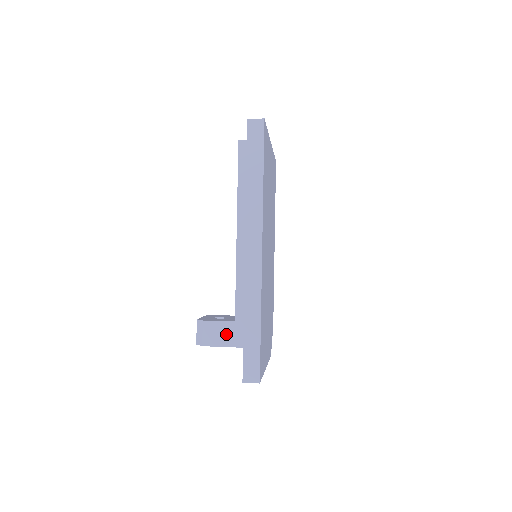
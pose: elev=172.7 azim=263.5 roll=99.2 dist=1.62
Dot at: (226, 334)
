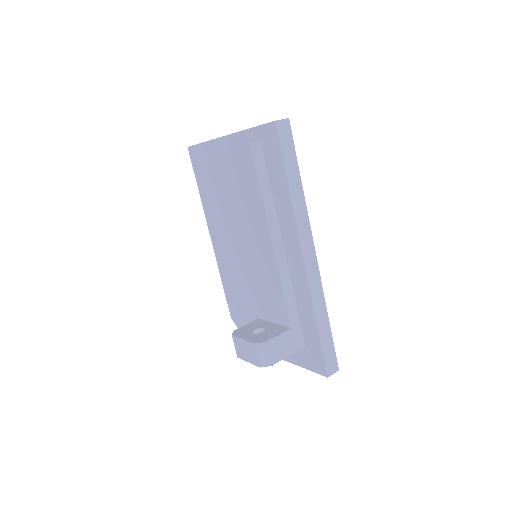
Dot at: (287, 343)
